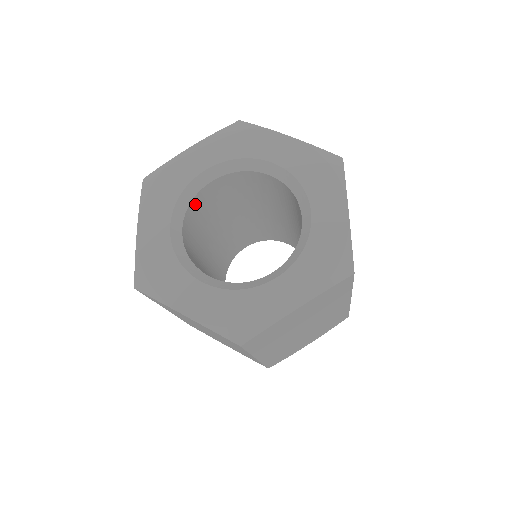
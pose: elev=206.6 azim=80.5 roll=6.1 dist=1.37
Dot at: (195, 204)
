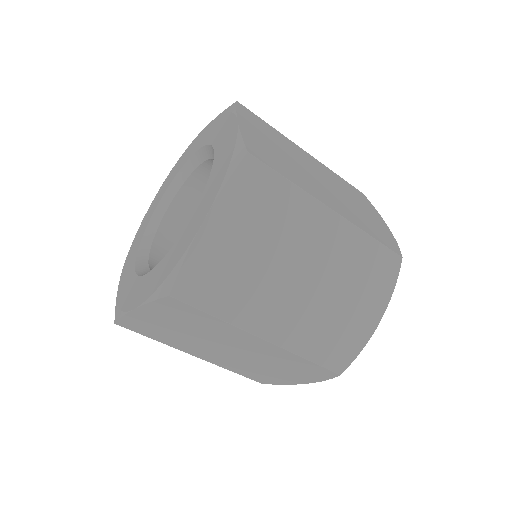
Dot at: (193, 187)
